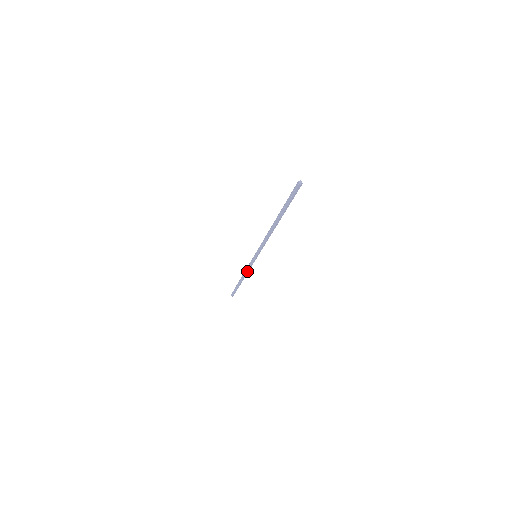
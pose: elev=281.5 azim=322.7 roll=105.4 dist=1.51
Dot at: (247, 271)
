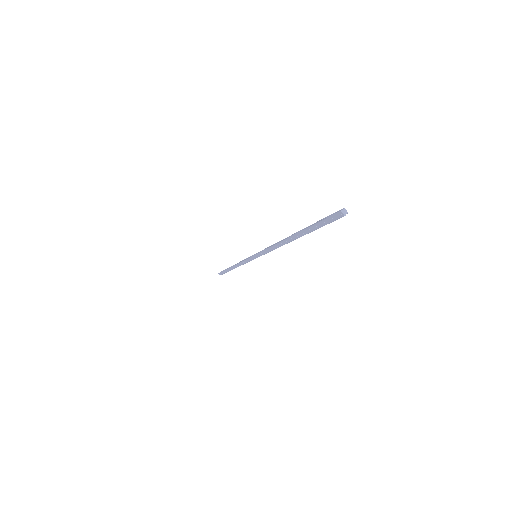
Dot at: (242, 264)
